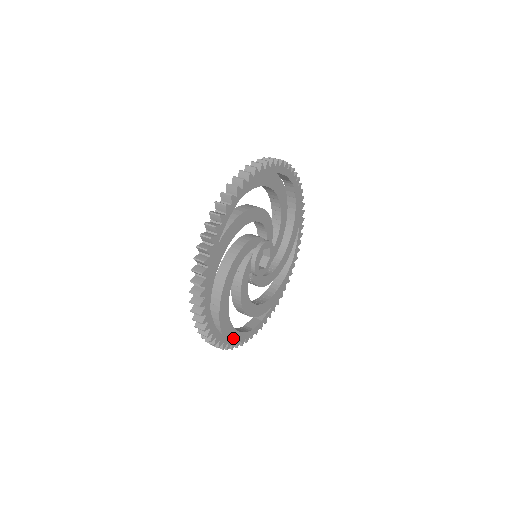
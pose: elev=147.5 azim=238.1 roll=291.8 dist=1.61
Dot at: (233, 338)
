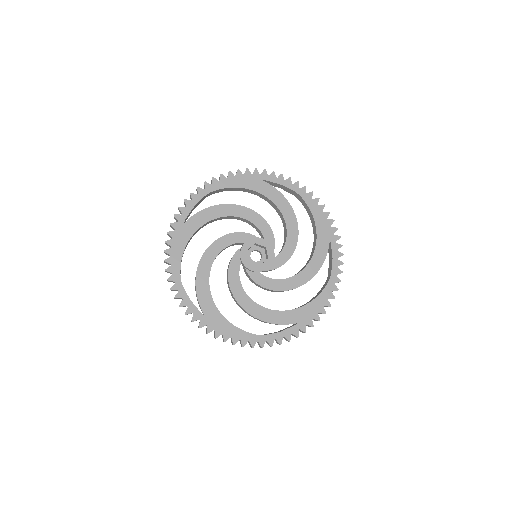
Dot at: (177, 247)
